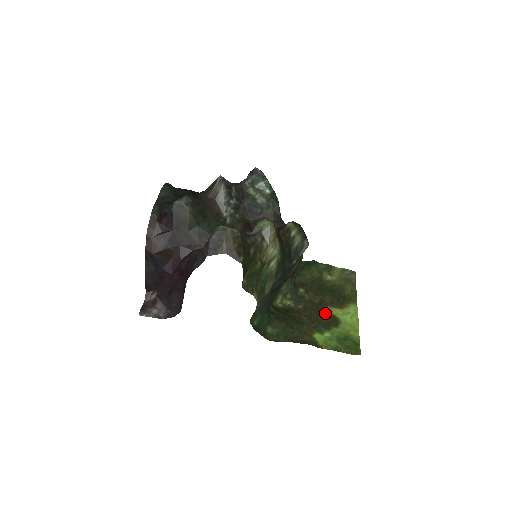
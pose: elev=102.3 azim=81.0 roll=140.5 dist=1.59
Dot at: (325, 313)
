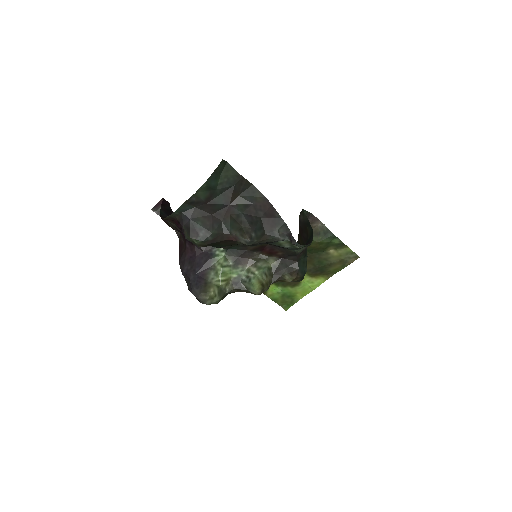
Dot at: occluded
